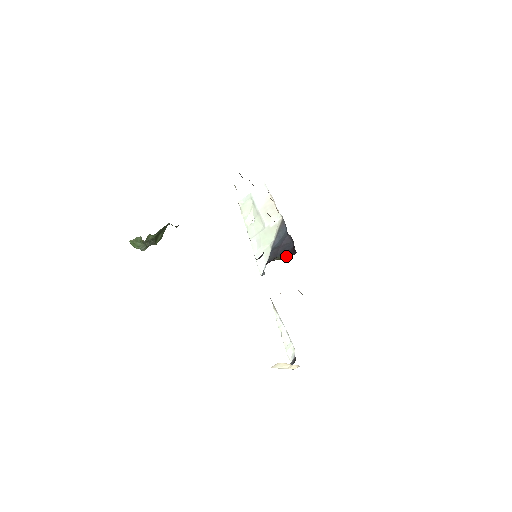
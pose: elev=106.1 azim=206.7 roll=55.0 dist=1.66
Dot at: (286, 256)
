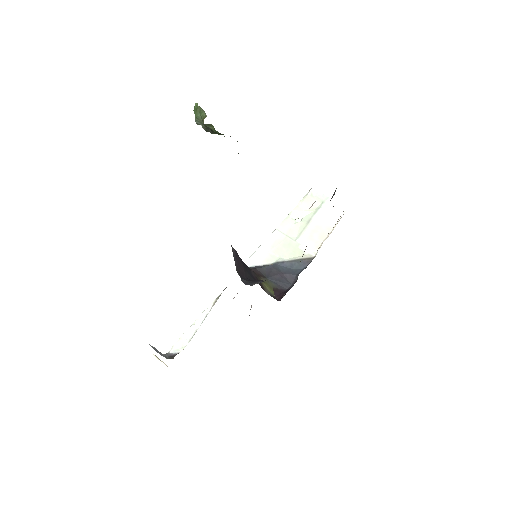
Dot at: (272, 289)
